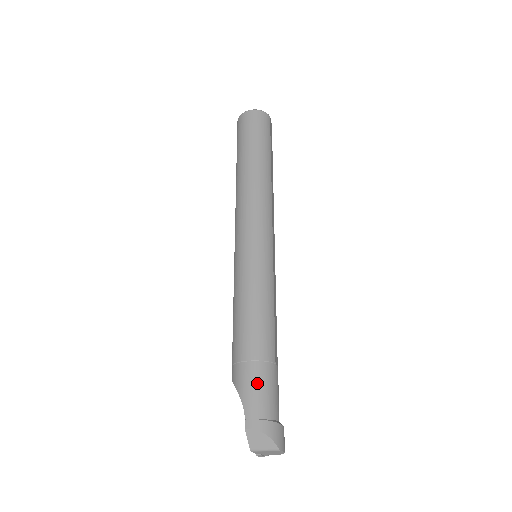
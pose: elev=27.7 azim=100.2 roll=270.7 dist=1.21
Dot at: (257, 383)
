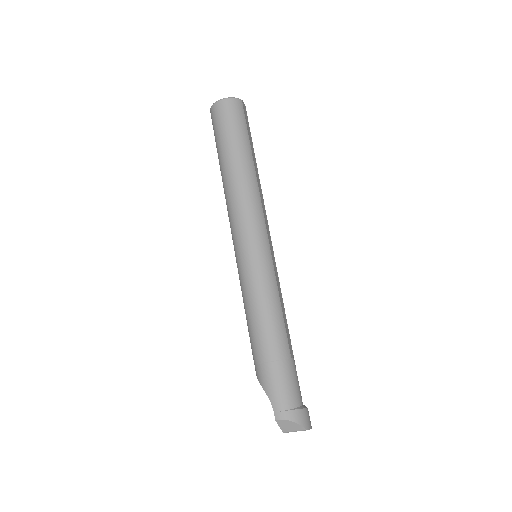
Dot at: (278, 380)
